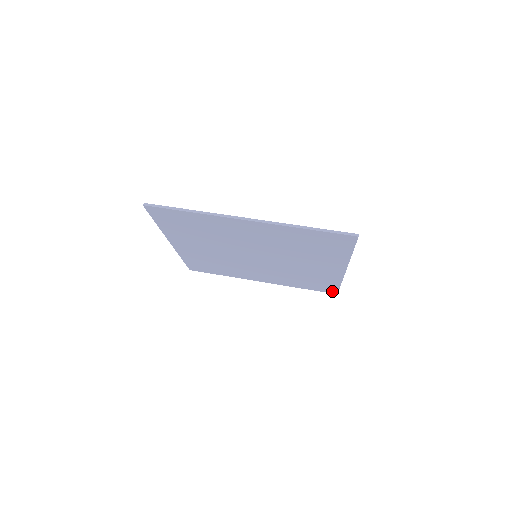
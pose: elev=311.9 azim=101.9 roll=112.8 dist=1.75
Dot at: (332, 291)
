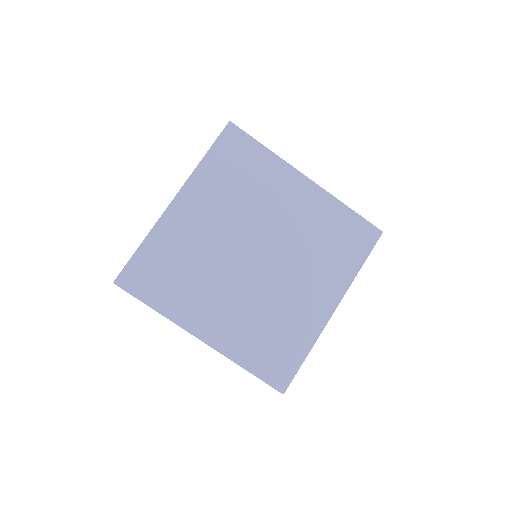
Dot at: (372, 236)
